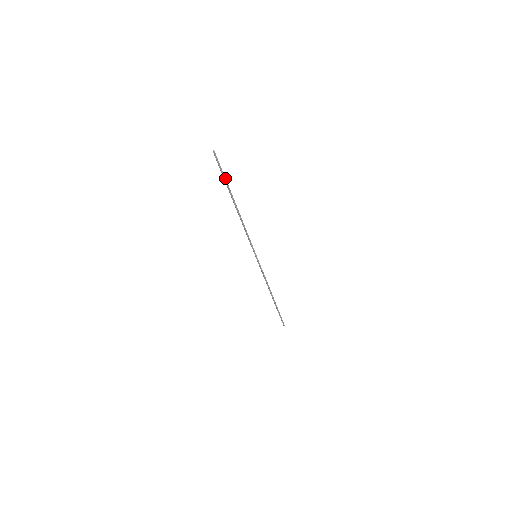
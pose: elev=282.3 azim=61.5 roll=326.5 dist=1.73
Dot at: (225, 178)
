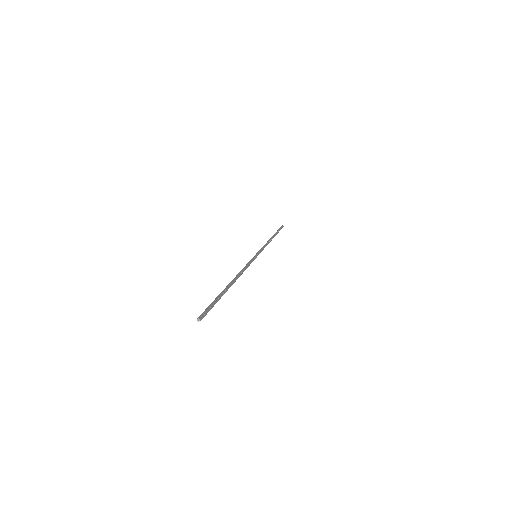
Dot at: (217, 301)
